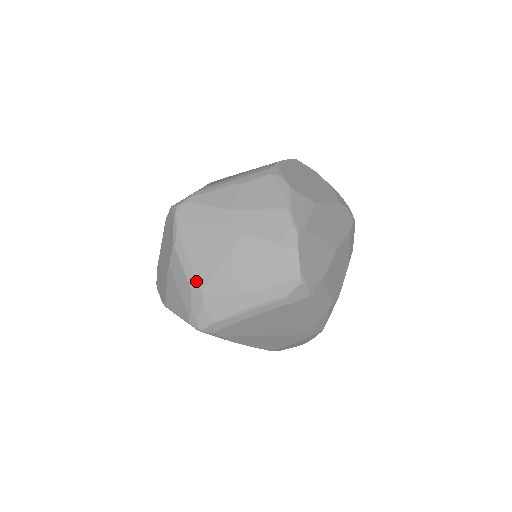
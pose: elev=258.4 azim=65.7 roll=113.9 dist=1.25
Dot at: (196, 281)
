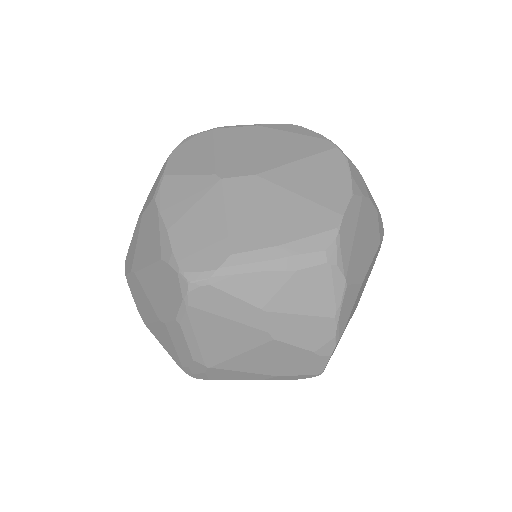
Dot at: (202, 359)
